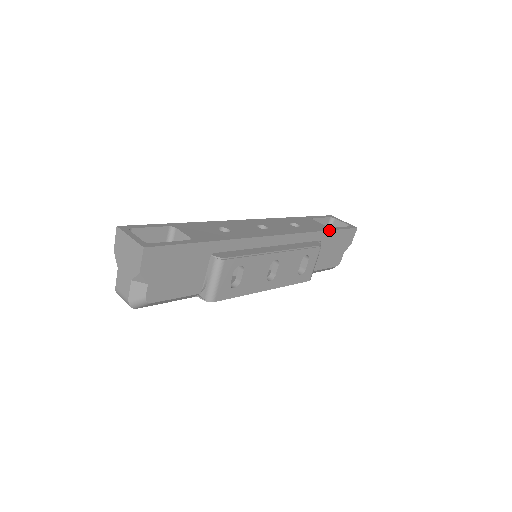
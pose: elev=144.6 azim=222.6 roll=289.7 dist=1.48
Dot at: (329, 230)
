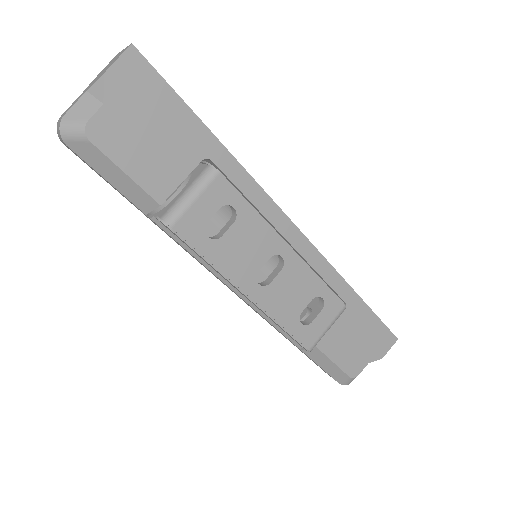
Dot at: occluded
